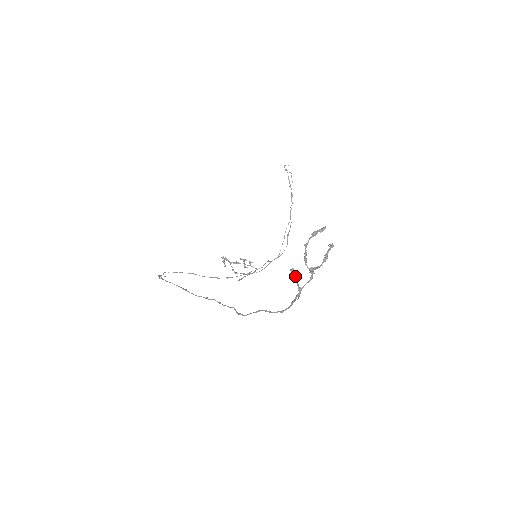
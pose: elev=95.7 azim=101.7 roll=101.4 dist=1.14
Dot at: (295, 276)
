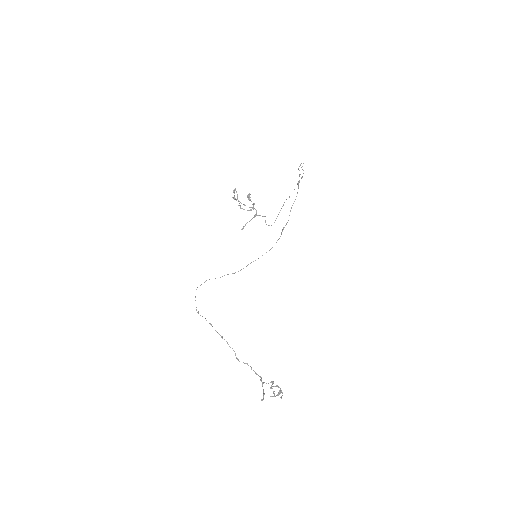
Dot at: occluded
